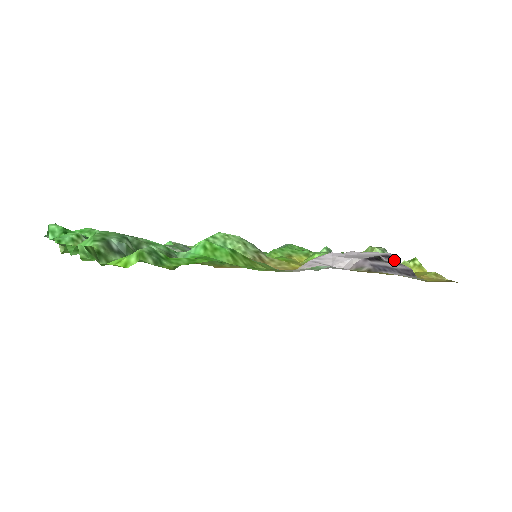
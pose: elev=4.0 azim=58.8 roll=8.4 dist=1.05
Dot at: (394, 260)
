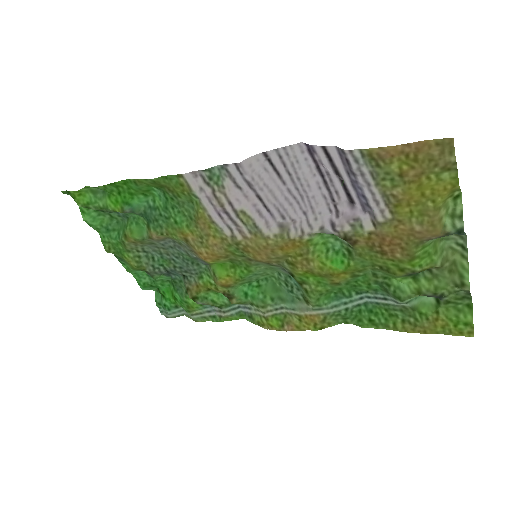
Dot at: (312, 149)
